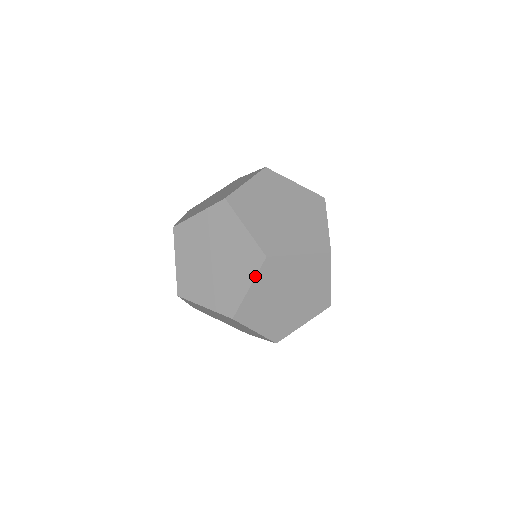
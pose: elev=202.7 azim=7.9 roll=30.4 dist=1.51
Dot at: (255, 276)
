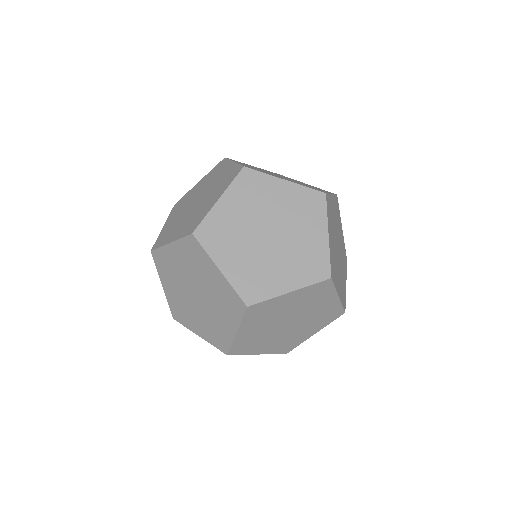
Dot at: occluded
